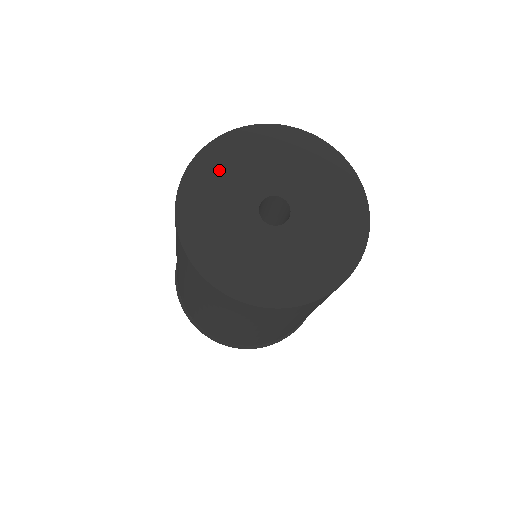
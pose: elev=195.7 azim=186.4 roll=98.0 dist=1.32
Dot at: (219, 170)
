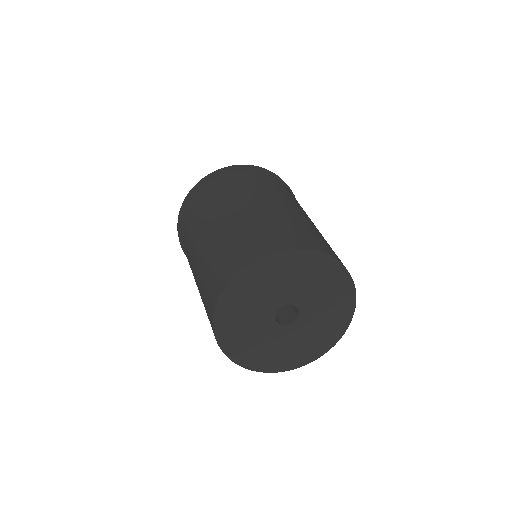
Dot at: (256, 283)
